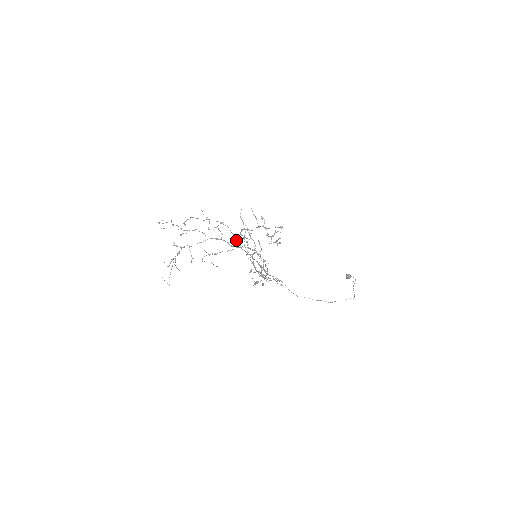
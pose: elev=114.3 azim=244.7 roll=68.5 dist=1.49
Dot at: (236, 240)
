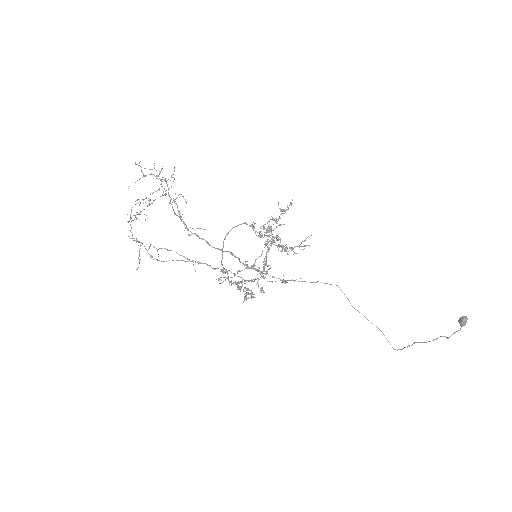
Dot at: occluded
